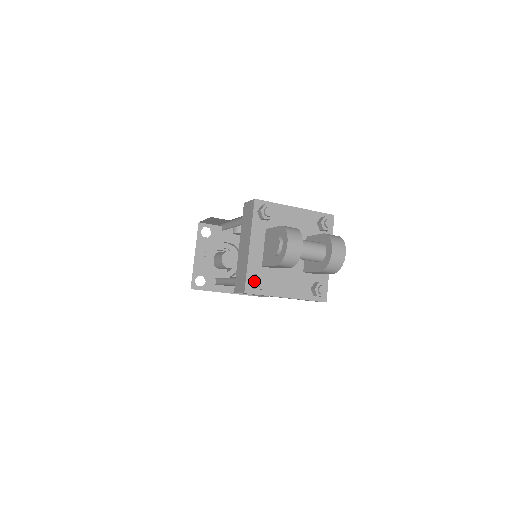
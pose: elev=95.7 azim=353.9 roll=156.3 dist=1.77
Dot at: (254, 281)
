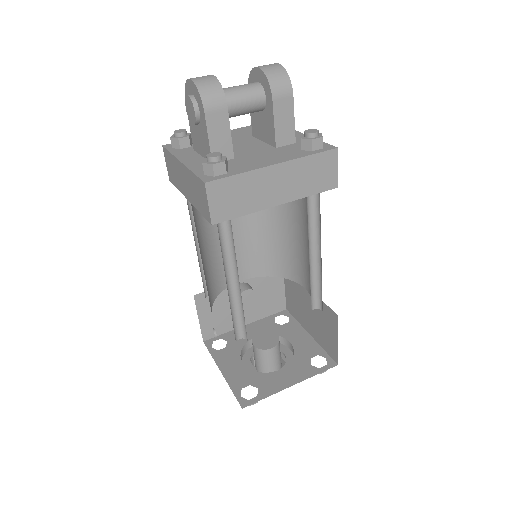
Dot at: (204, 162)
